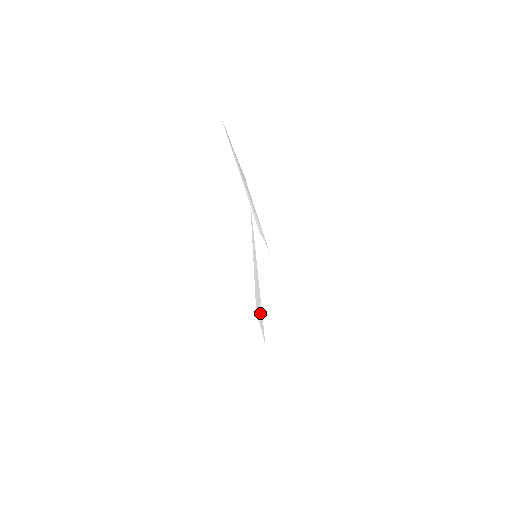
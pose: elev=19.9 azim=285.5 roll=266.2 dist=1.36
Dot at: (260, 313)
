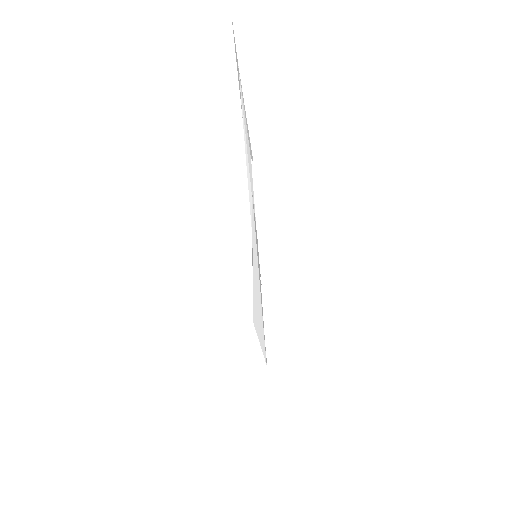
Dot at: (260, 325)
